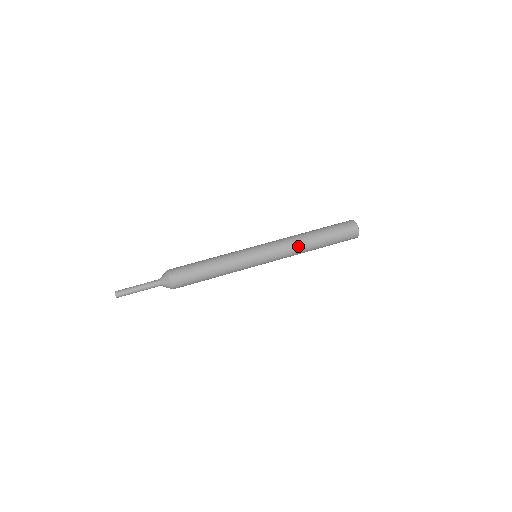
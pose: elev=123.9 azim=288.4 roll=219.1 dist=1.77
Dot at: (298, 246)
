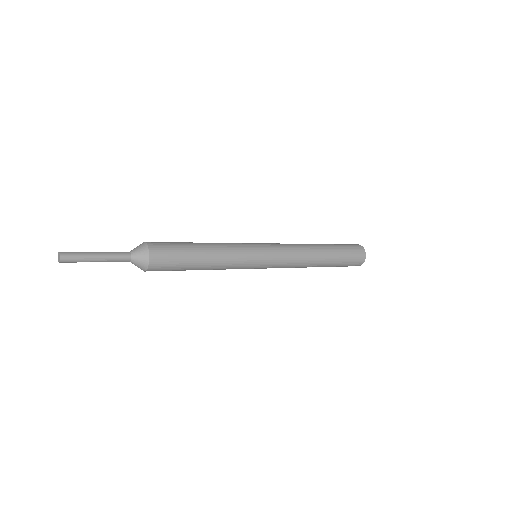
Dot at: (299, 244)
